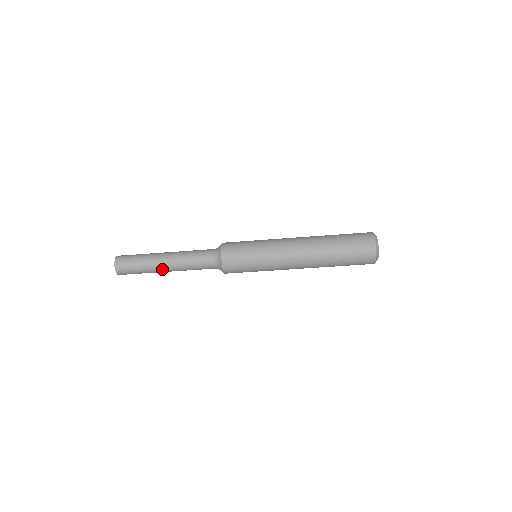
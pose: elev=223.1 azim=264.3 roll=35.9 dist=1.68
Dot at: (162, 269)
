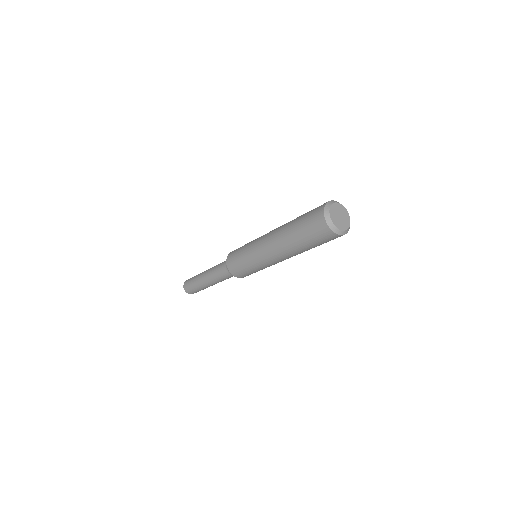
Dot at: (207, 285)
